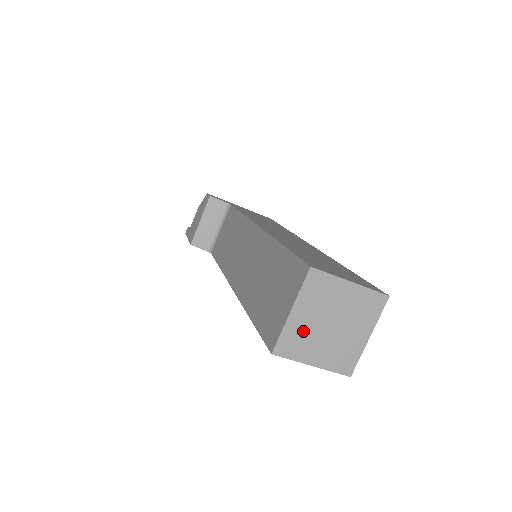
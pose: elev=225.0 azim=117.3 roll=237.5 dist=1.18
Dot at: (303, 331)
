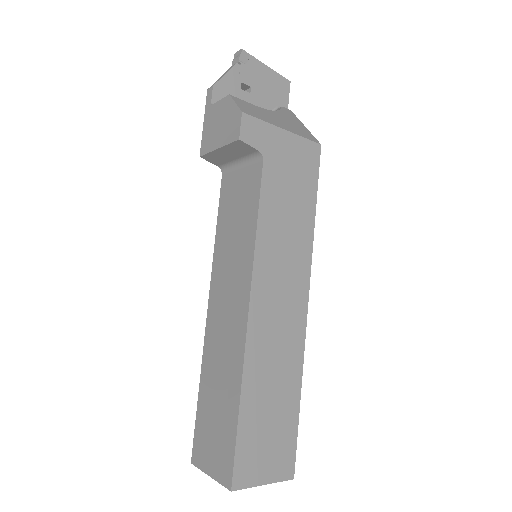
Dot at: occluded
